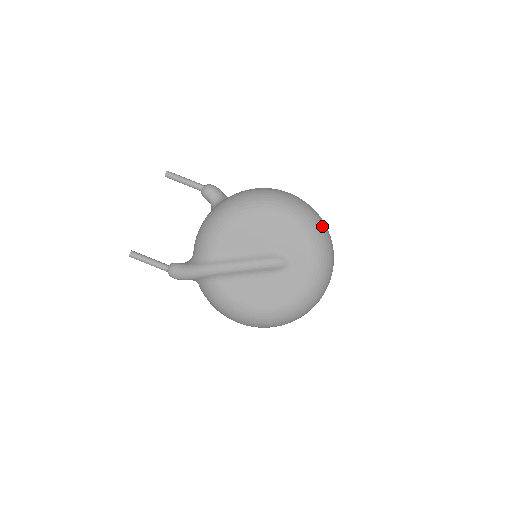
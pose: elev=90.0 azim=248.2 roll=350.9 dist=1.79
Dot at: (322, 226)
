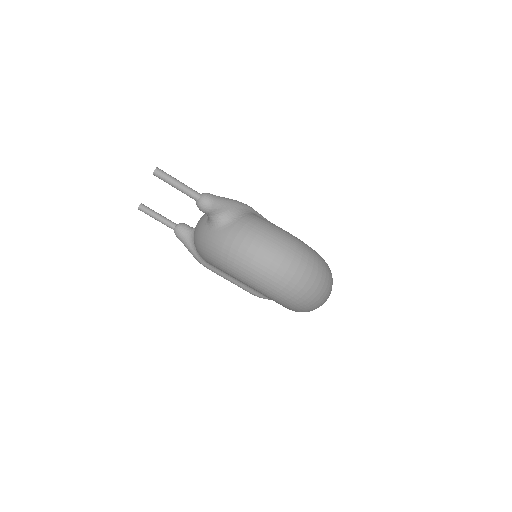
Dot at: (309, 302)
